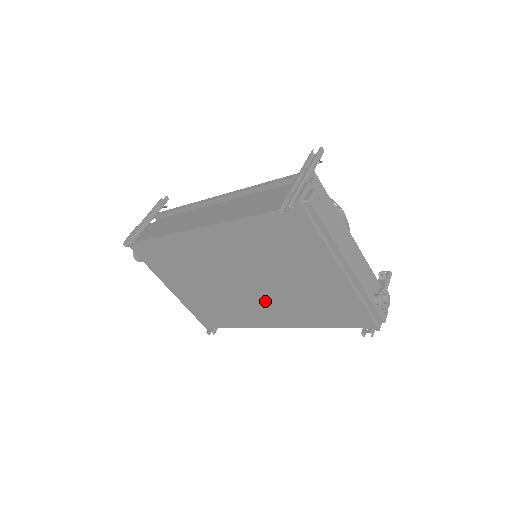
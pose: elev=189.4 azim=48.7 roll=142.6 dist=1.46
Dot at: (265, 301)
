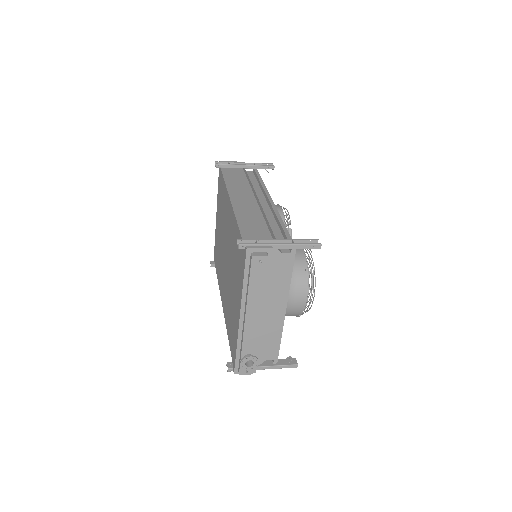
Dot at: occluded
